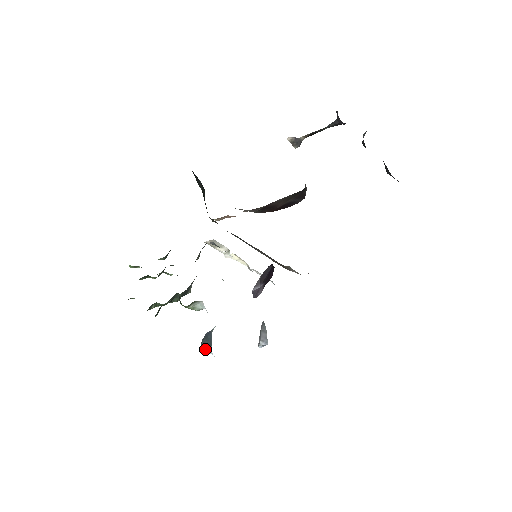
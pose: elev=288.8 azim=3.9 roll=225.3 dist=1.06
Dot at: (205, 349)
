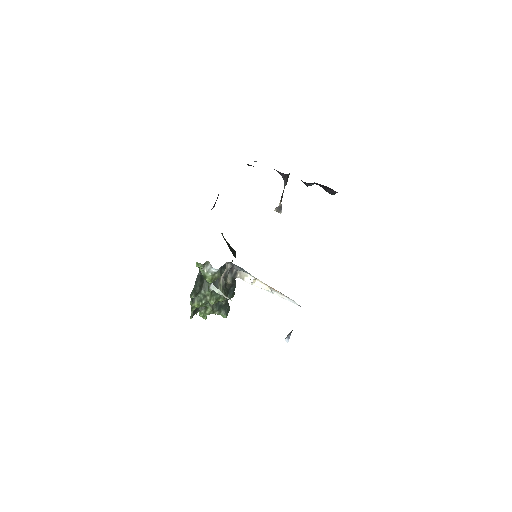
Dot at: (210, 286)
